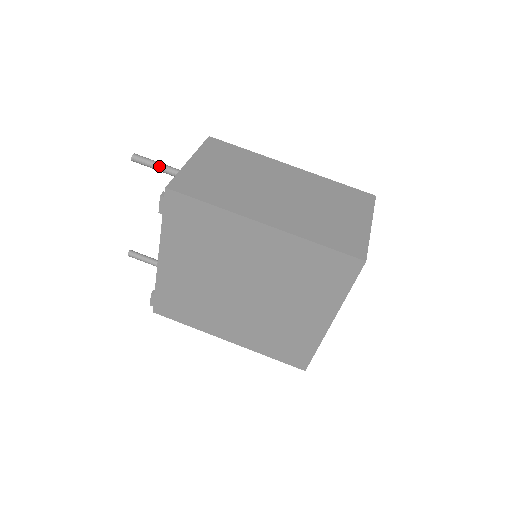
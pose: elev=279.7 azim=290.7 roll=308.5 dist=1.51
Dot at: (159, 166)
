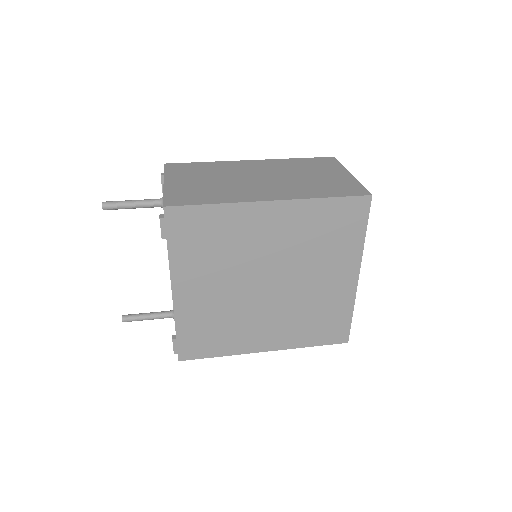
Dot at: (134, 203)
